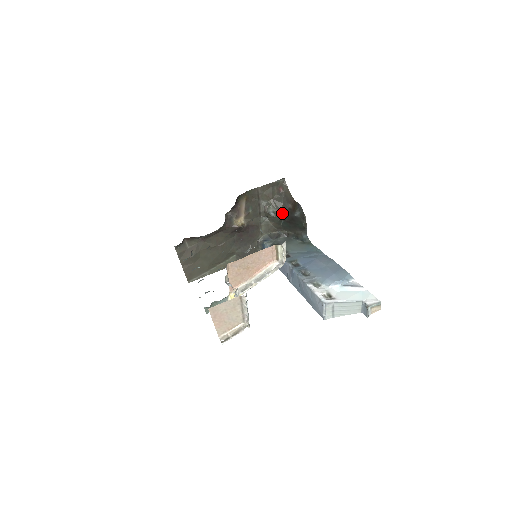
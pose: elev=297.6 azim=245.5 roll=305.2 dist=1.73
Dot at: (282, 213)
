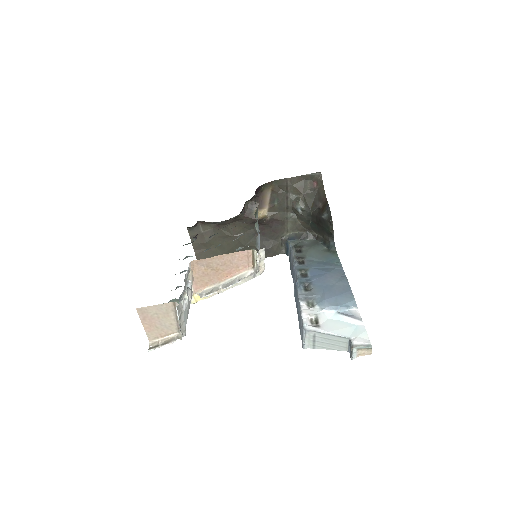
Dot at: (311, 212)
